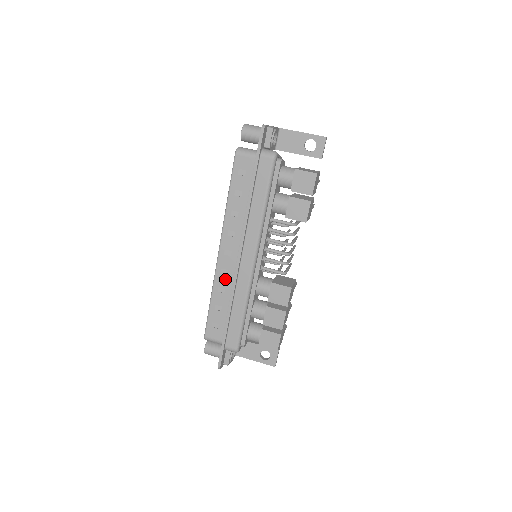
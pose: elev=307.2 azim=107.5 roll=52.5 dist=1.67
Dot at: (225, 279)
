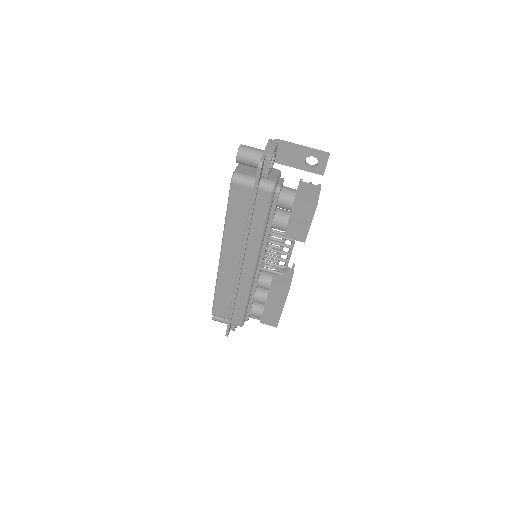
Dot at: (228, 278)
